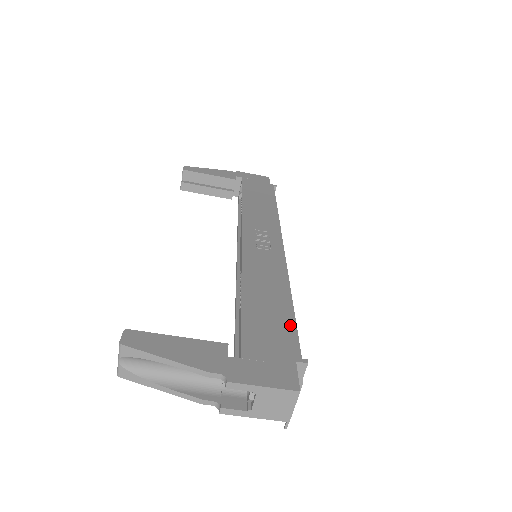
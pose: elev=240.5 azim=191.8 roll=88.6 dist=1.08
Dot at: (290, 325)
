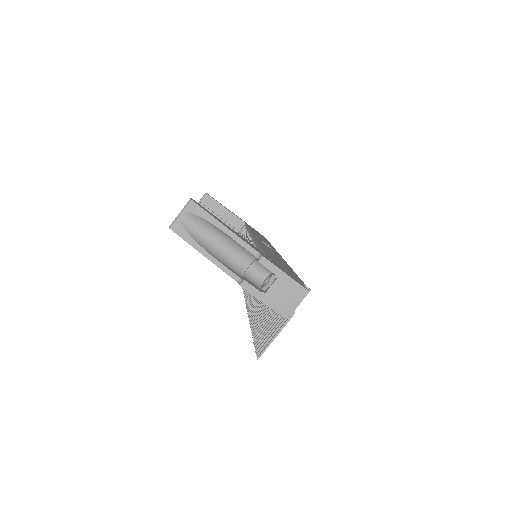
Dot at: (295, 274)
